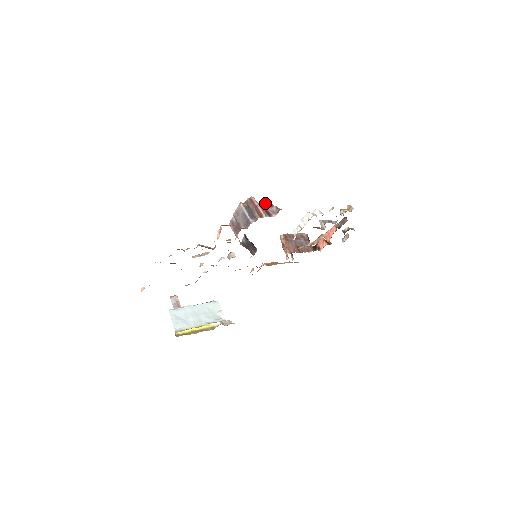
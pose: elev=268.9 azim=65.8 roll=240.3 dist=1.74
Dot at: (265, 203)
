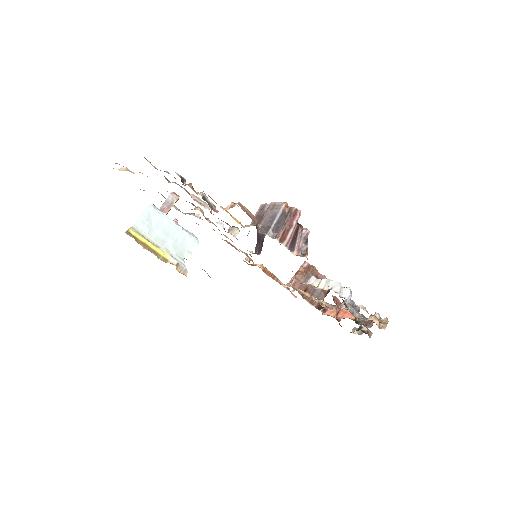
Dot at: (304, 232)
